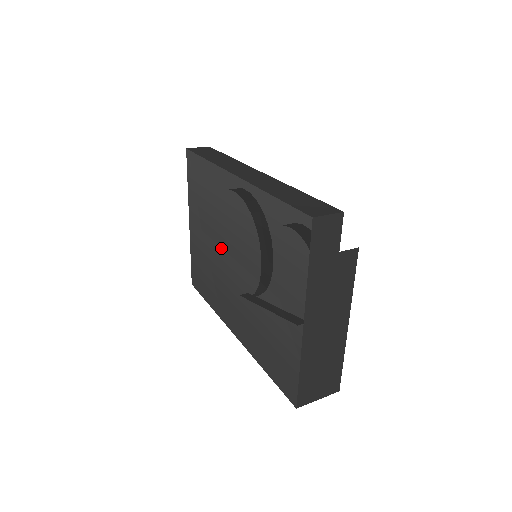
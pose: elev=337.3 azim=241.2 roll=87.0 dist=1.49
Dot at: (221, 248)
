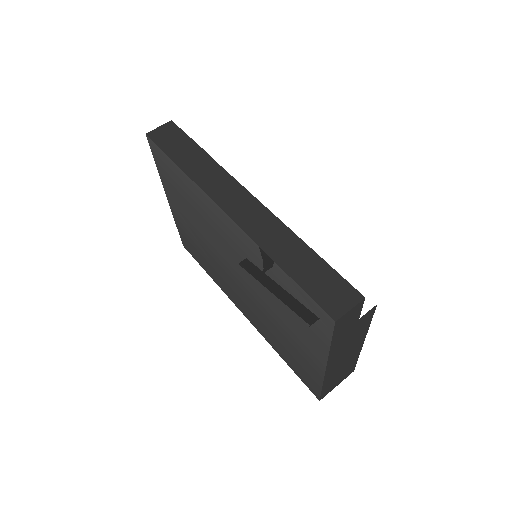
Dot at: (217, 251)
